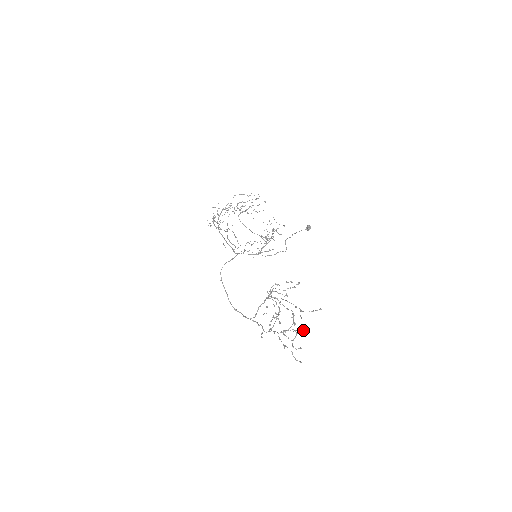
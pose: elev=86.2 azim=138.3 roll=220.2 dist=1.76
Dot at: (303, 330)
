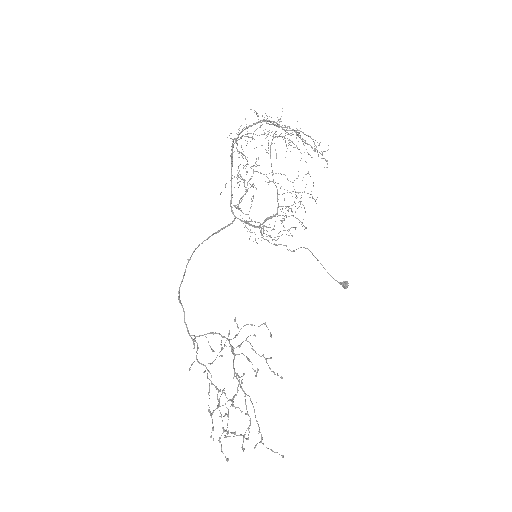
Dot at: occluded
